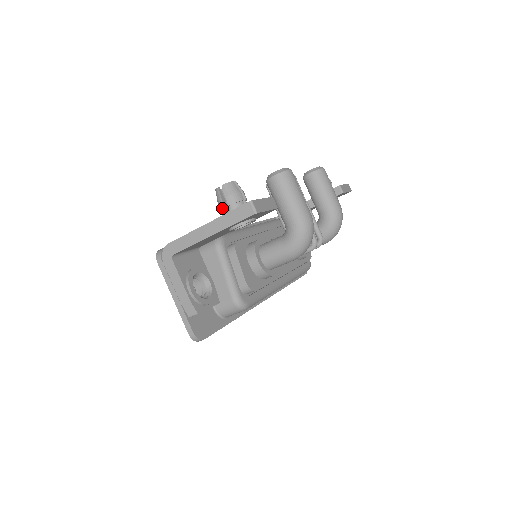
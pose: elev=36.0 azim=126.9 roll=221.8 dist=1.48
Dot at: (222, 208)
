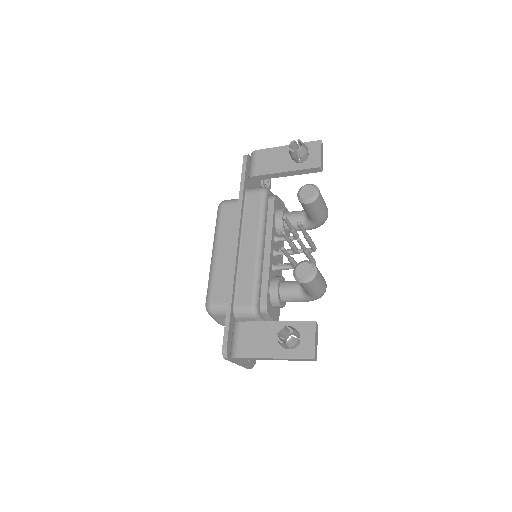
Dot at: (284, 348)
